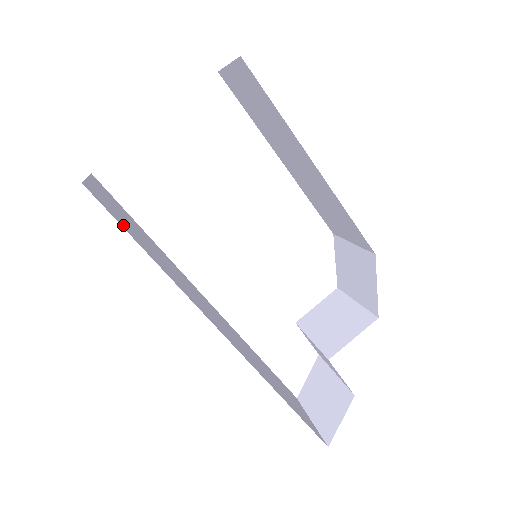
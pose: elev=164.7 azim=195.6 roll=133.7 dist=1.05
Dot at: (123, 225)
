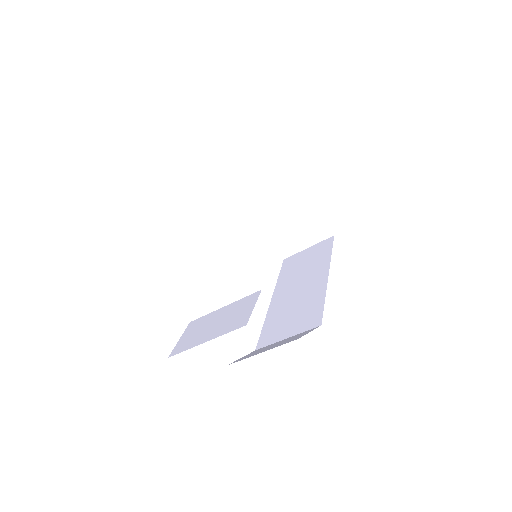
Dot at: occluded
